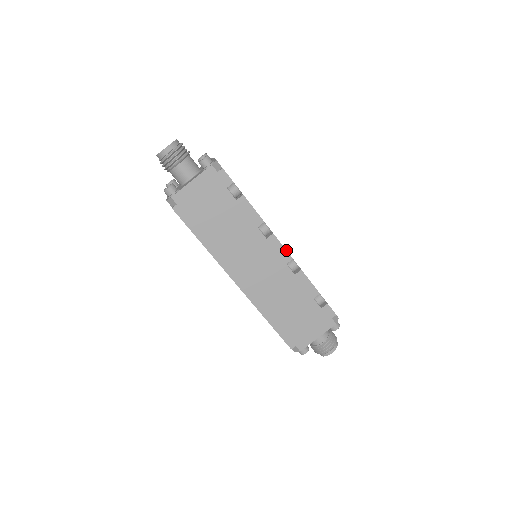
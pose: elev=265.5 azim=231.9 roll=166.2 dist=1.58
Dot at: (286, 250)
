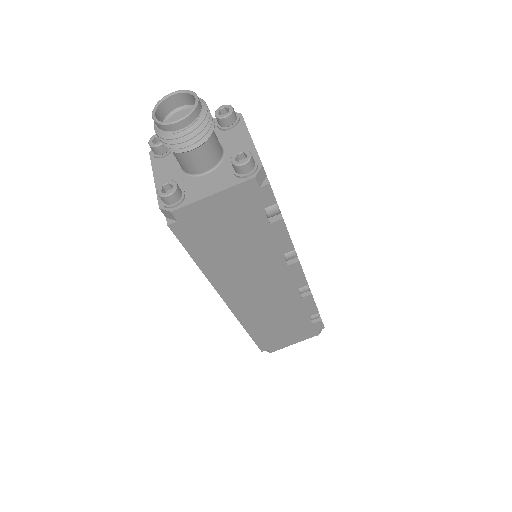
Dot at: (305, 277)
